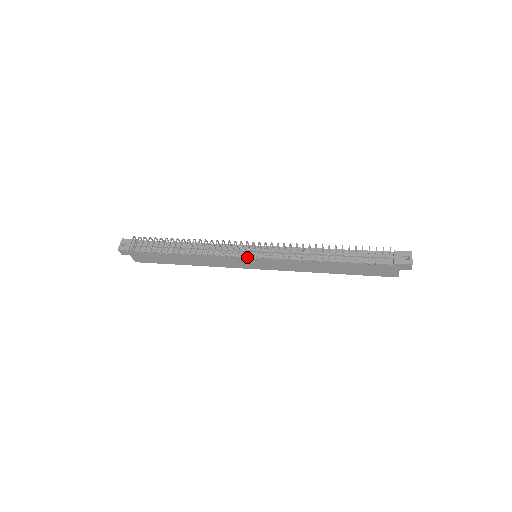
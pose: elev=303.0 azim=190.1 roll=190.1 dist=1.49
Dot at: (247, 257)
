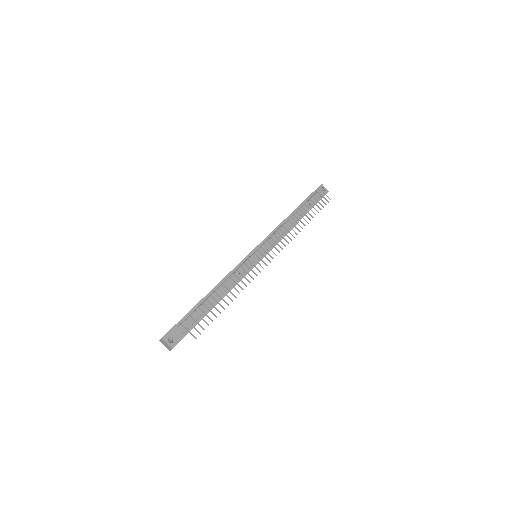
Dot at: occluded
